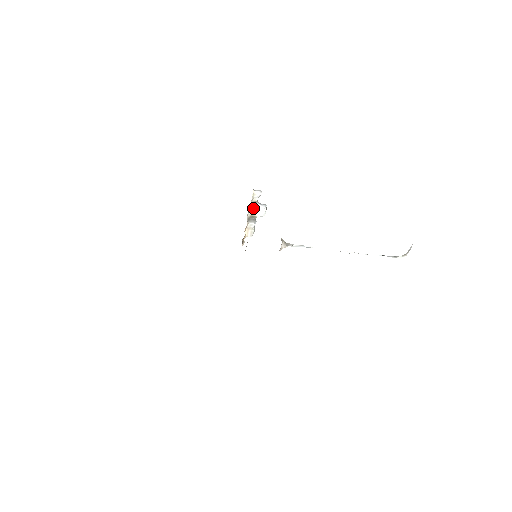
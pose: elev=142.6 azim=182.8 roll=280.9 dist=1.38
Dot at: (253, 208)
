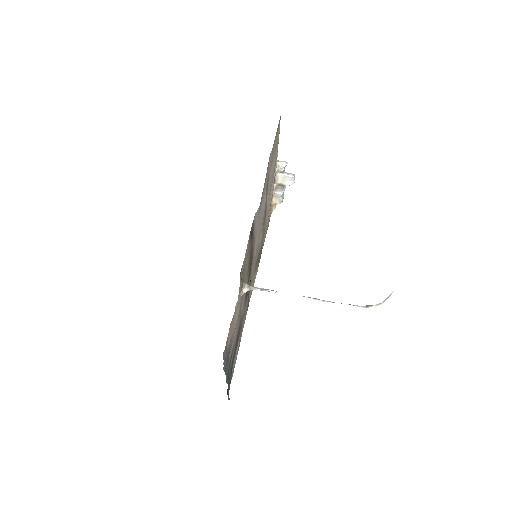
Dot at: (280, 177)
